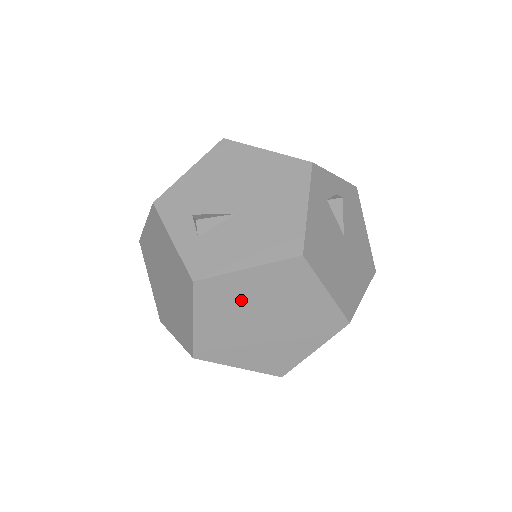
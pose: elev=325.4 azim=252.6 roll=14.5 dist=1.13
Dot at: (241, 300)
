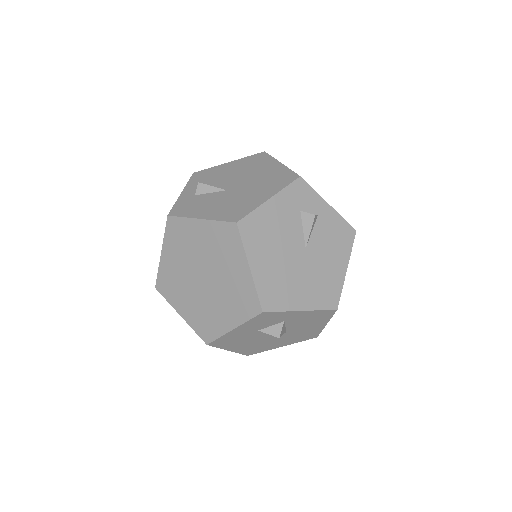
Dot at: (192, 247)
